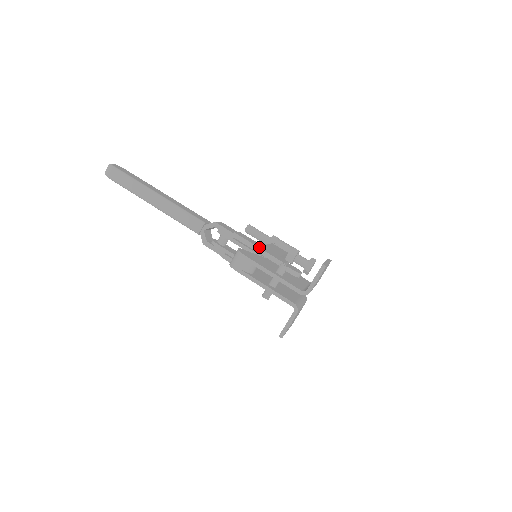
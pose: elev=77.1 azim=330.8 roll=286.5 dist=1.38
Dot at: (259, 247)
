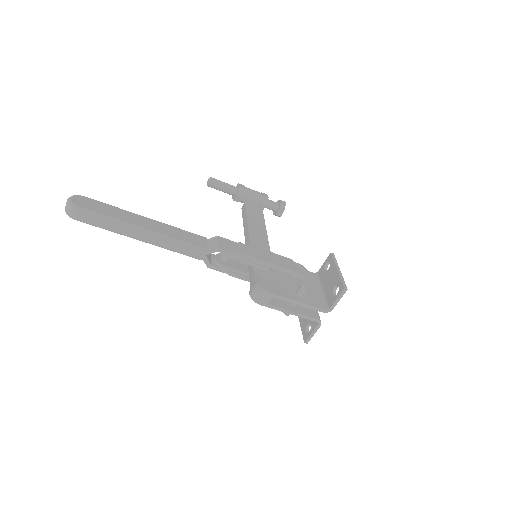
Dot at: (267, 261)
